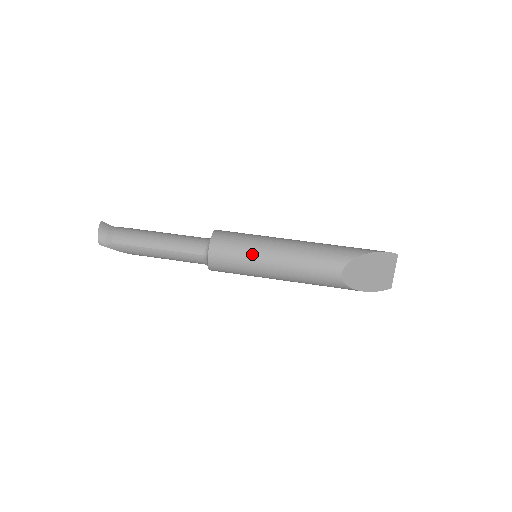
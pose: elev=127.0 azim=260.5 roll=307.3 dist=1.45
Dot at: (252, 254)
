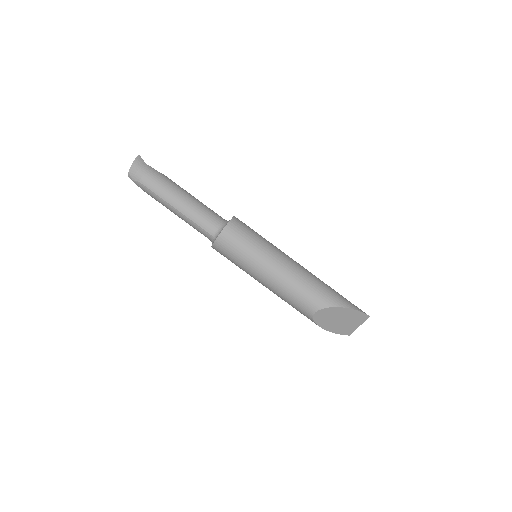
Dot at: (252, 259)
